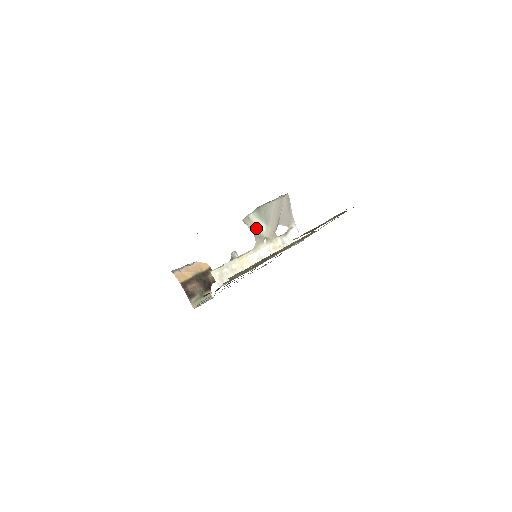
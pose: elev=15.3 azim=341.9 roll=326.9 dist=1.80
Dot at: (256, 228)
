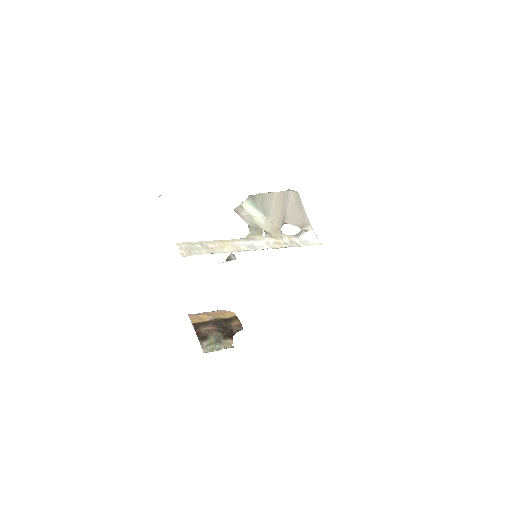
Dot at: (251, 219)
